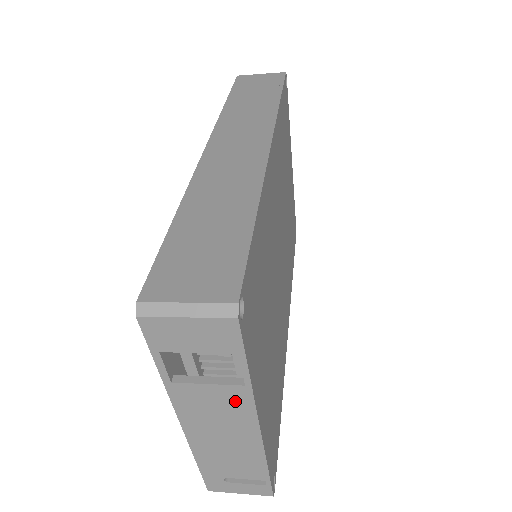
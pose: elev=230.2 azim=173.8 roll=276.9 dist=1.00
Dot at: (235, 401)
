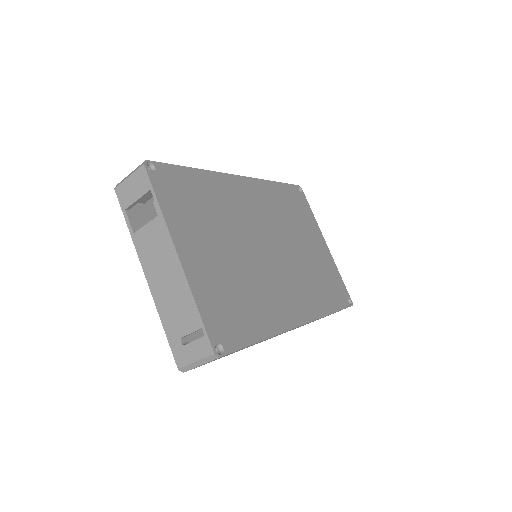
Dot at: (160, 233)
